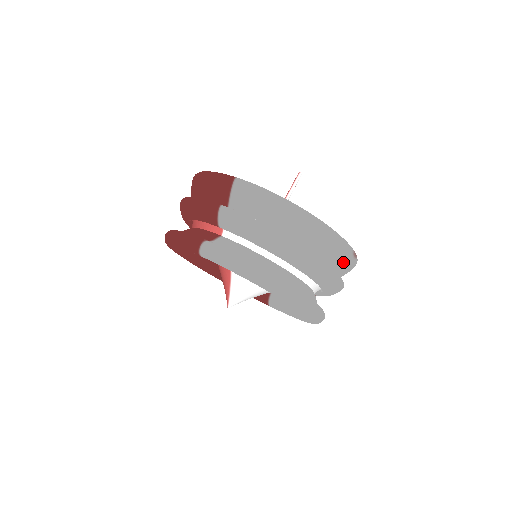
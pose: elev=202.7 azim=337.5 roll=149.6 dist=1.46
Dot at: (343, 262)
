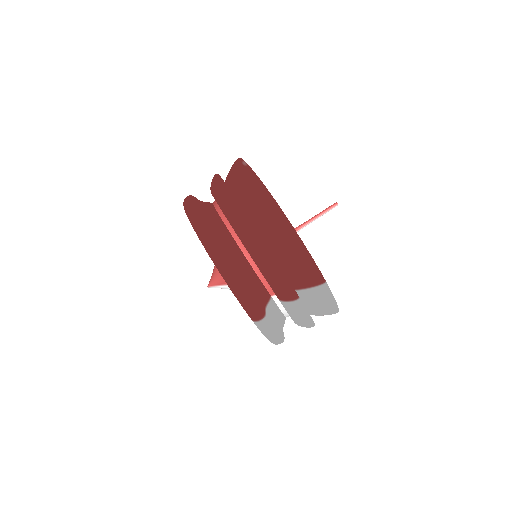
Dot at: occluded
